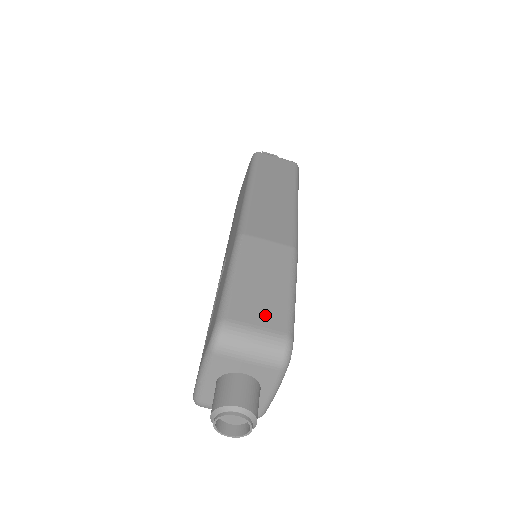
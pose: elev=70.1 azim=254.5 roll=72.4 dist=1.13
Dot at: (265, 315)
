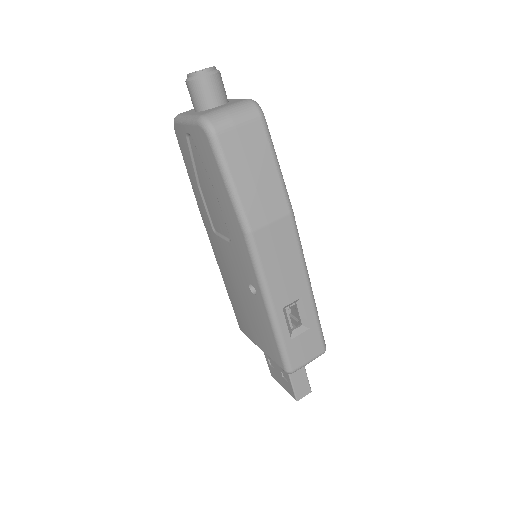
Dot at: occluded
